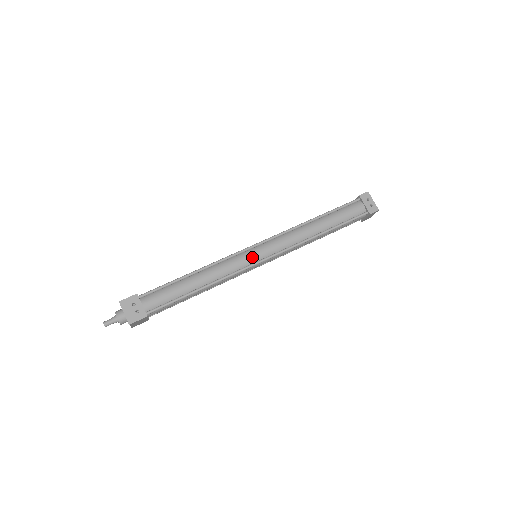
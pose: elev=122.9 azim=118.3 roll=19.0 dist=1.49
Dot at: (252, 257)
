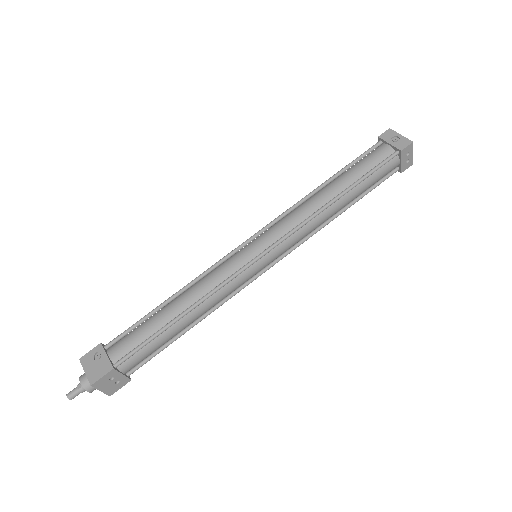
Dot at: (257, 271)
